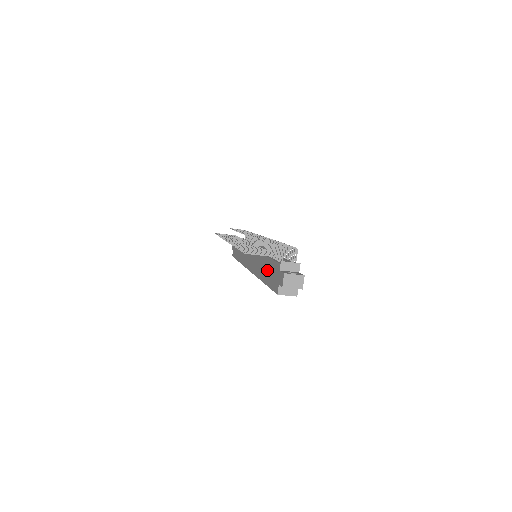
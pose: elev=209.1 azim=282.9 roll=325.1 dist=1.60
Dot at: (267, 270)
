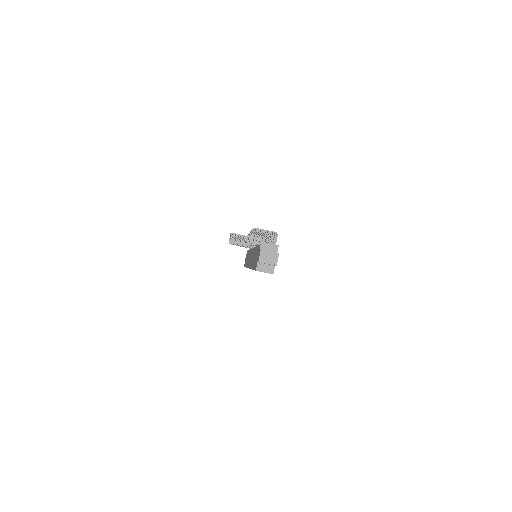
Dot at: (255, 257)
